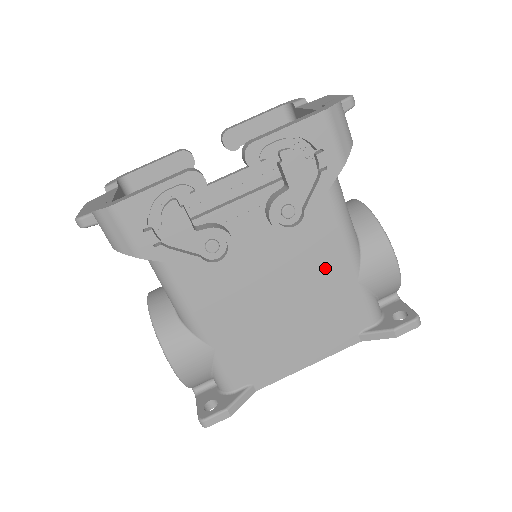
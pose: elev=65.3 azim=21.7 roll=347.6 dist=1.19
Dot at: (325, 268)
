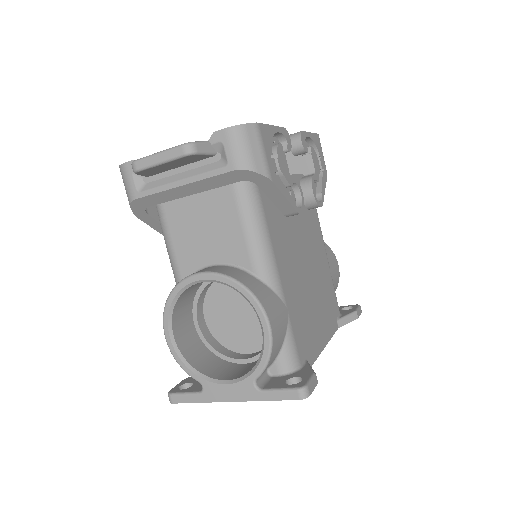
Dot at: (319, 254)
